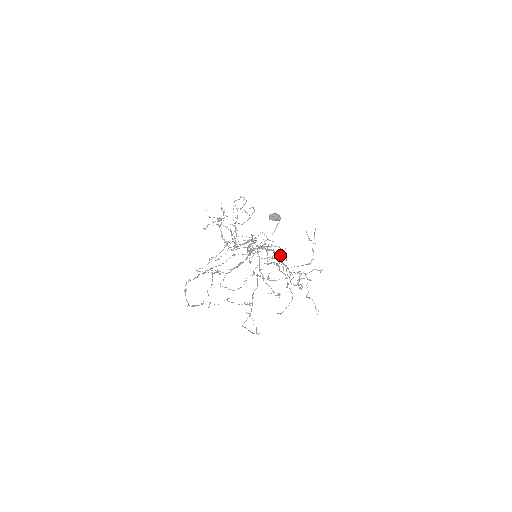
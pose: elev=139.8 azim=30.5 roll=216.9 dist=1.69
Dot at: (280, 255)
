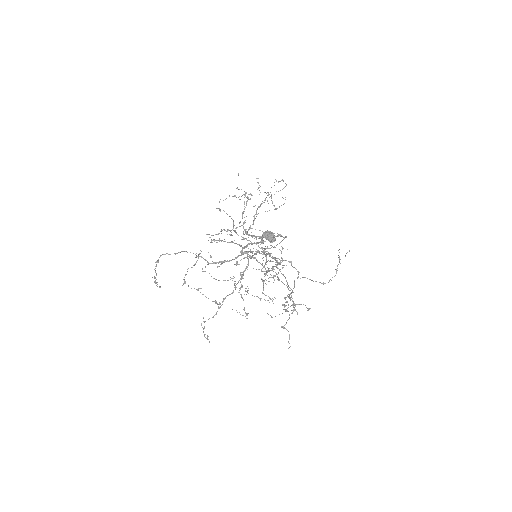
Dot at: occluded
